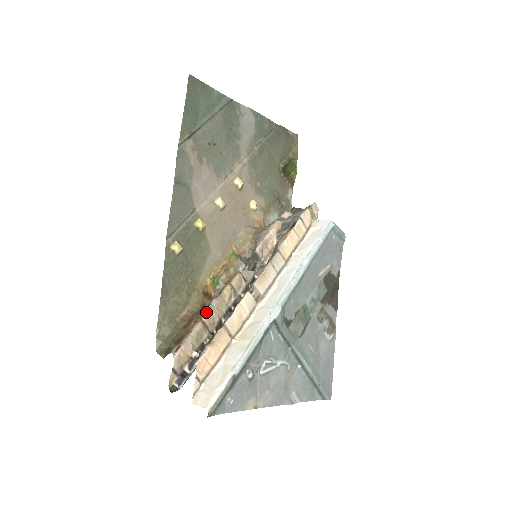
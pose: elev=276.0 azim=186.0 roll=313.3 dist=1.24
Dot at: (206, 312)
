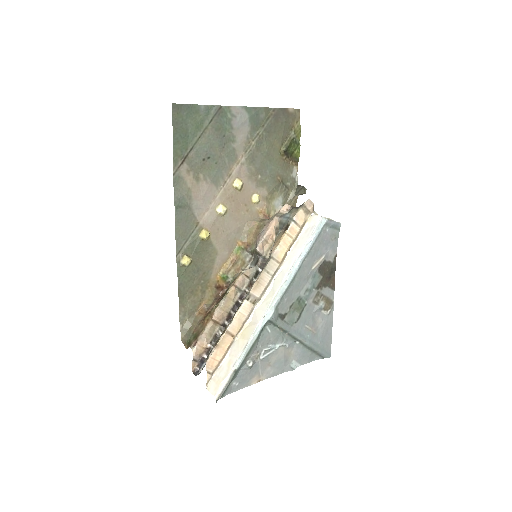
Dot at: (215, 312)
